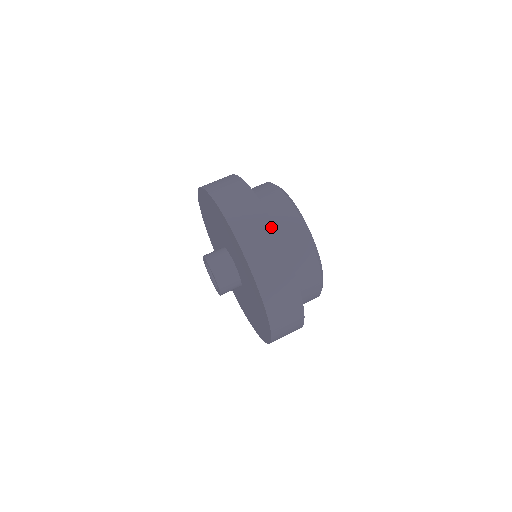
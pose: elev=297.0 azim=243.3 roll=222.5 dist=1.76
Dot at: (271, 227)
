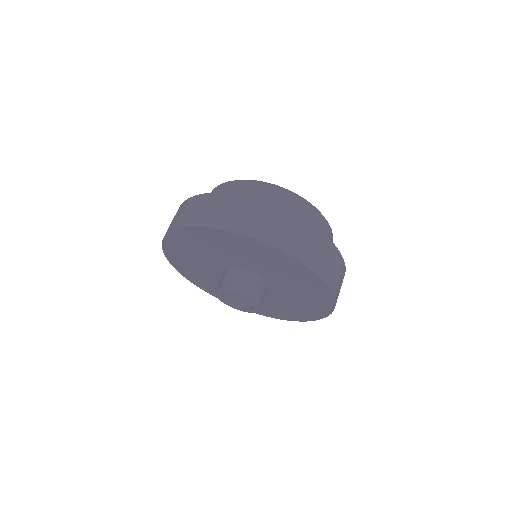
Dot at: (296, 219)
